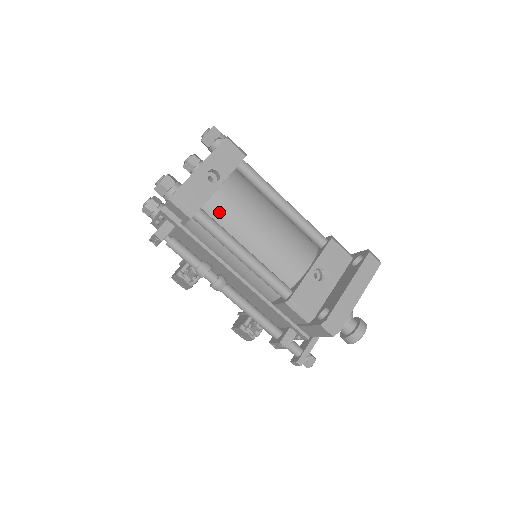
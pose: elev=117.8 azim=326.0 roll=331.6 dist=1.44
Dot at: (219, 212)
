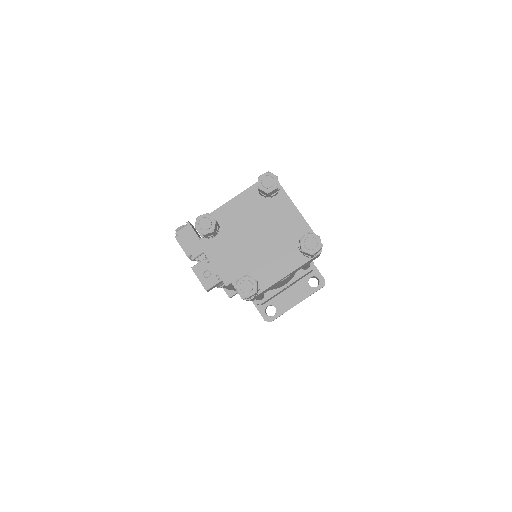
Dot at: occluded
